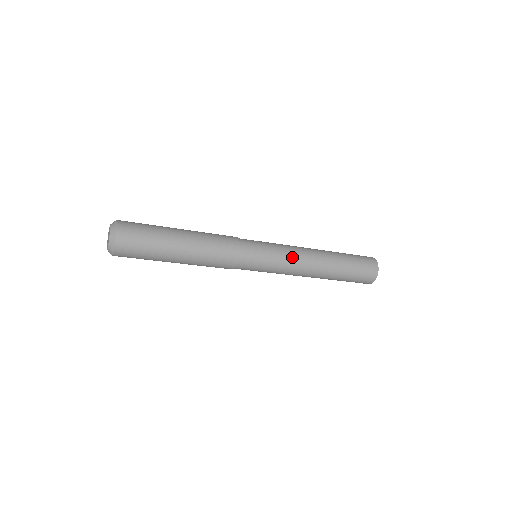
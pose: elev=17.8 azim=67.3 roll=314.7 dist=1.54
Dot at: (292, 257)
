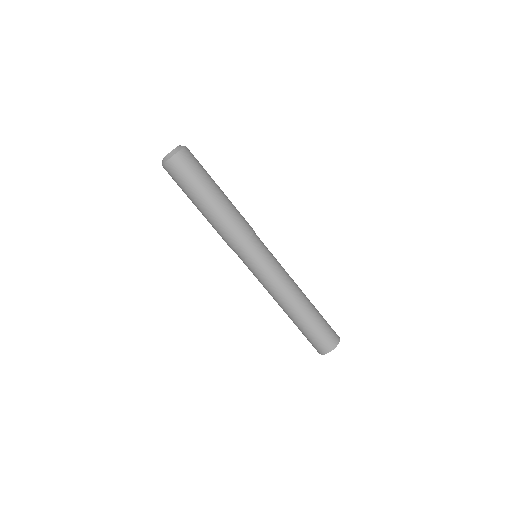
Dot at: occluded
